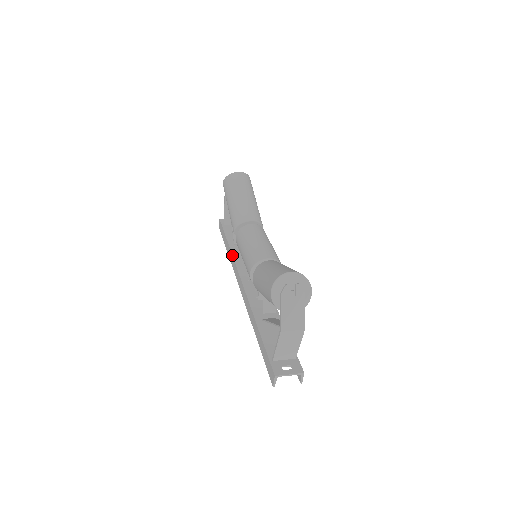
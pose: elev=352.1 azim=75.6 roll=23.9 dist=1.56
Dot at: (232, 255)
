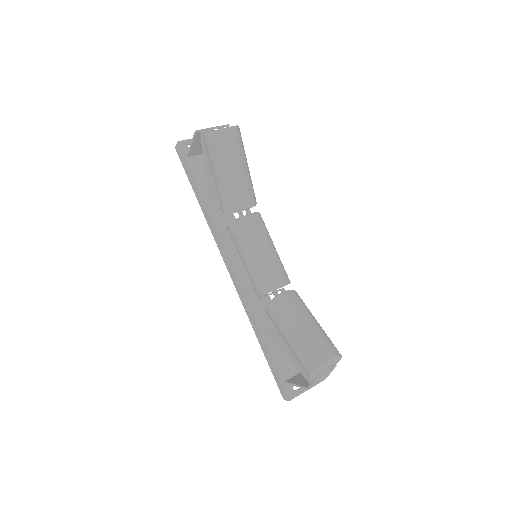
Dot at: (214, 225)
